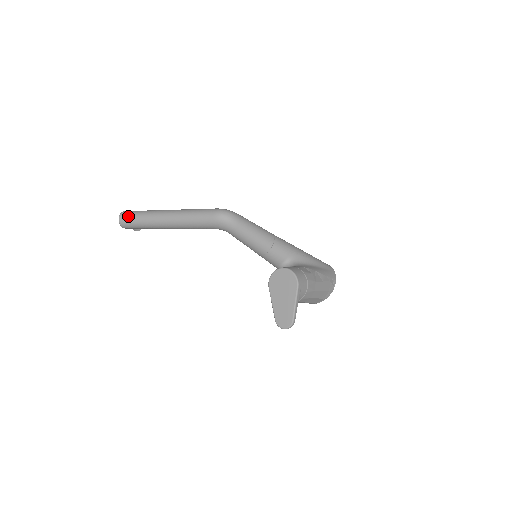
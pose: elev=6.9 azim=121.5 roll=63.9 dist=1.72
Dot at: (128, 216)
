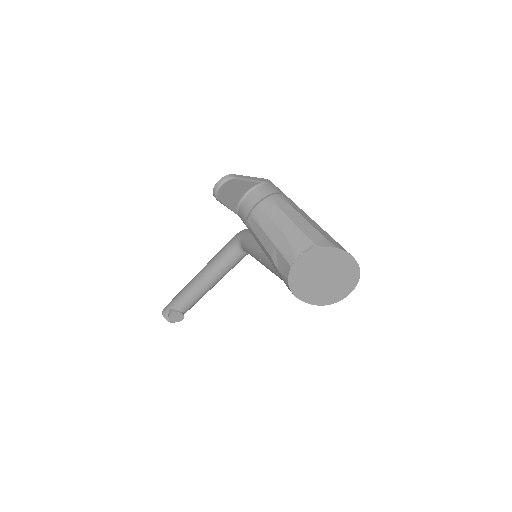
Dot at: occluded
